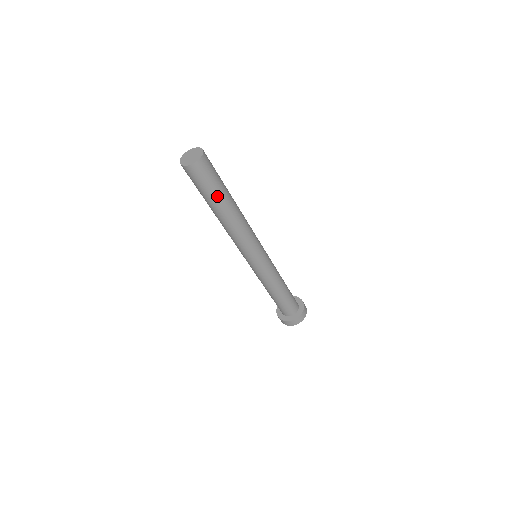
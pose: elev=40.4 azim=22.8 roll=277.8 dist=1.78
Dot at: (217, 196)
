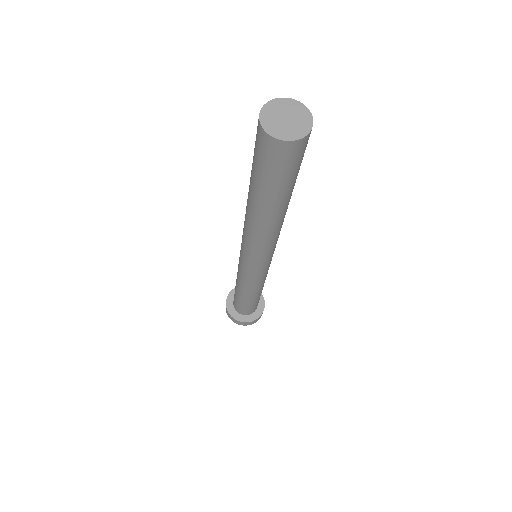
Dot at: (272, 193)
